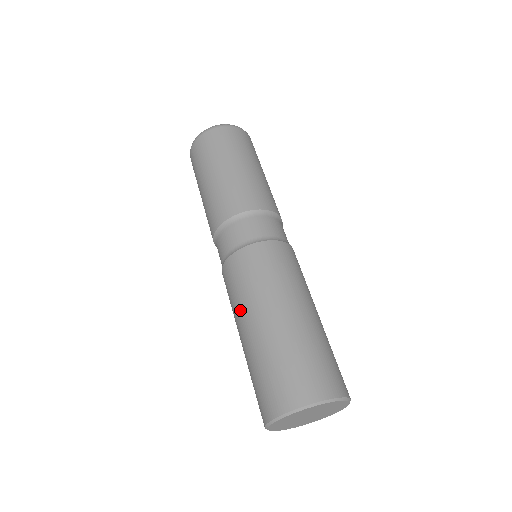
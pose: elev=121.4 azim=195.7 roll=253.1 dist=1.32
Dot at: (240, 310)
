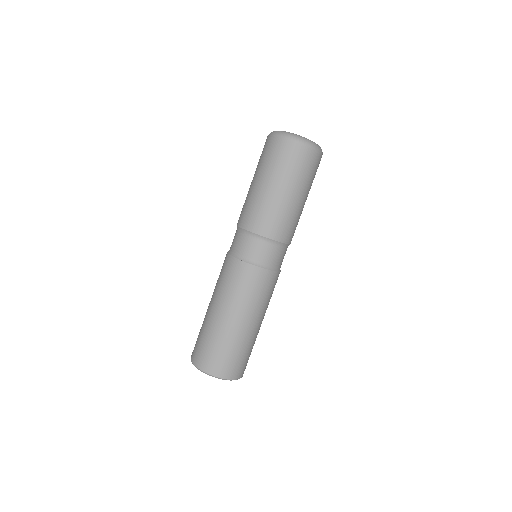
Dot at: (240, 306)
